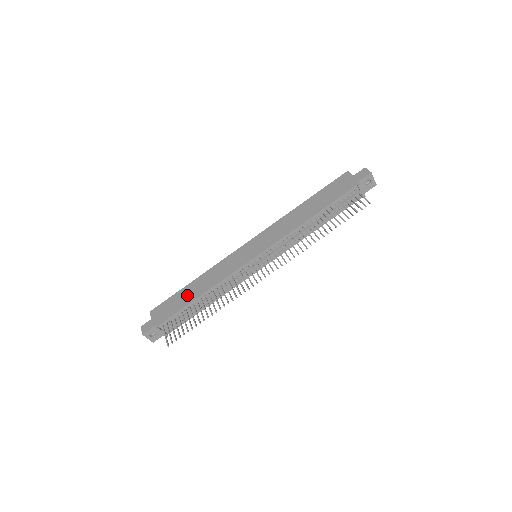
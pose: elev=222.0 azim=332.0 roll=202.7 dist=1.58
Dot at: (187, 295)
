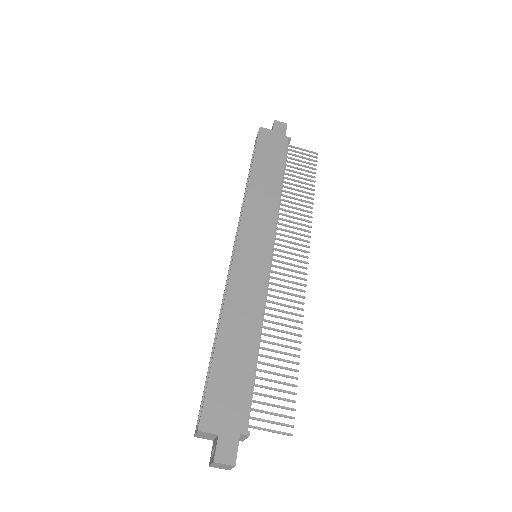
Dot at: (236, 357)
